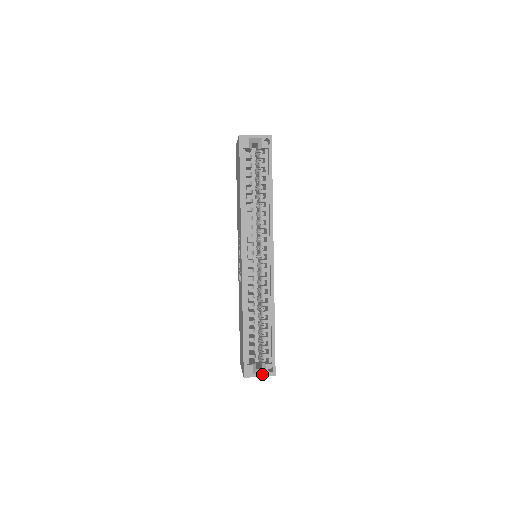
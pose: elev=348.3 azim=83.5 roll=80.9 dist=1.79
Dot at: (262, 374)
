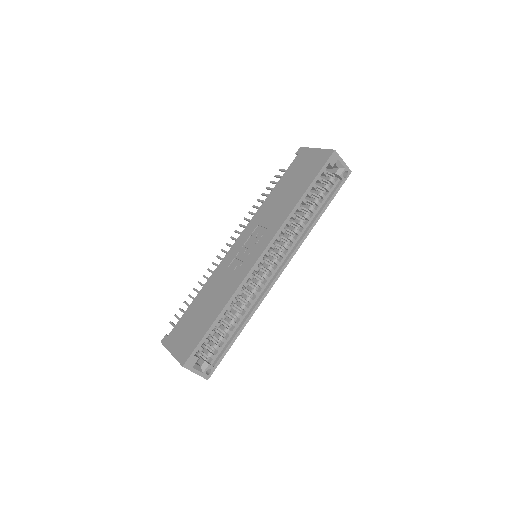
Dot at: (199, 372)
